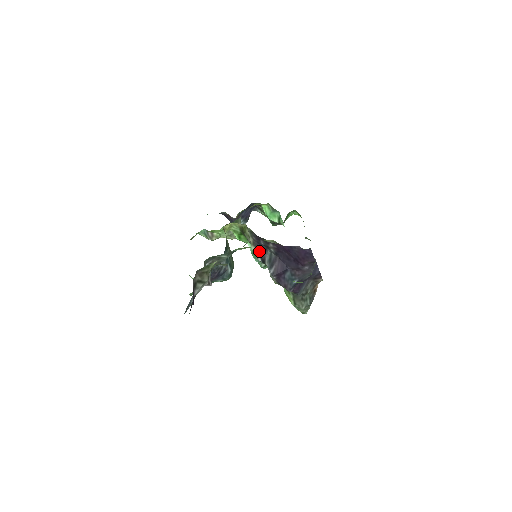
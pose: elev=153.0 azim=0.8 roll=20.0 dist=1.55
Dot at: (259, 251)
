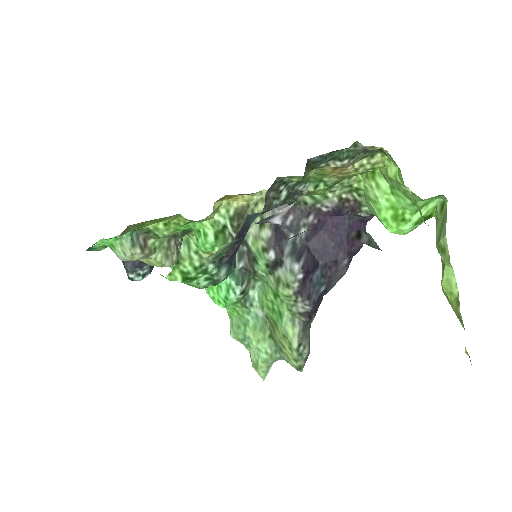
Dot at: (276, 238)
